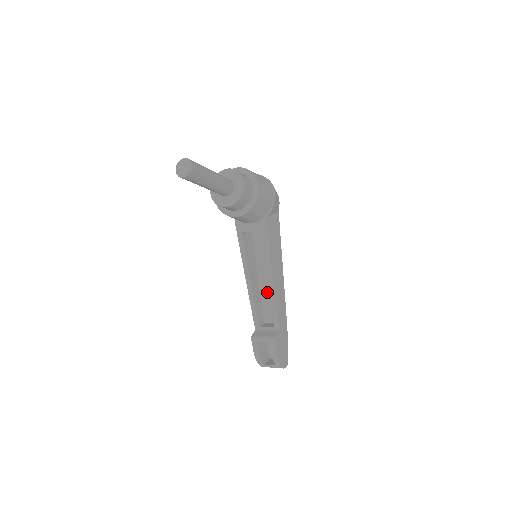
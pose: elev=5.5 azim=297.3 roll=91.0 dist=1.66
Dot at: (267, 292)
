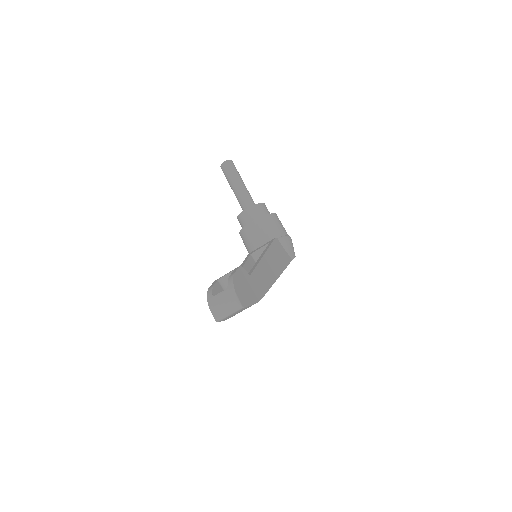
Dot at: occluded
